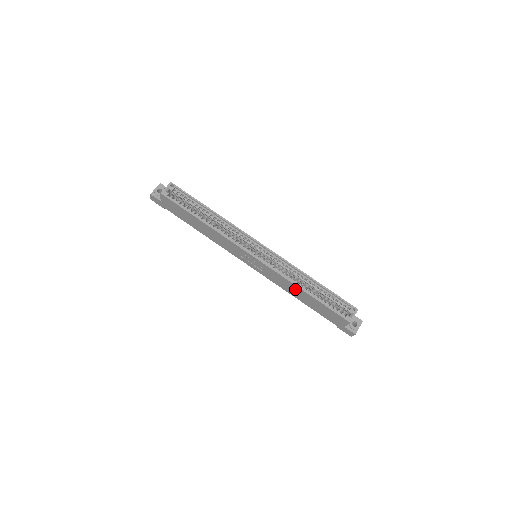
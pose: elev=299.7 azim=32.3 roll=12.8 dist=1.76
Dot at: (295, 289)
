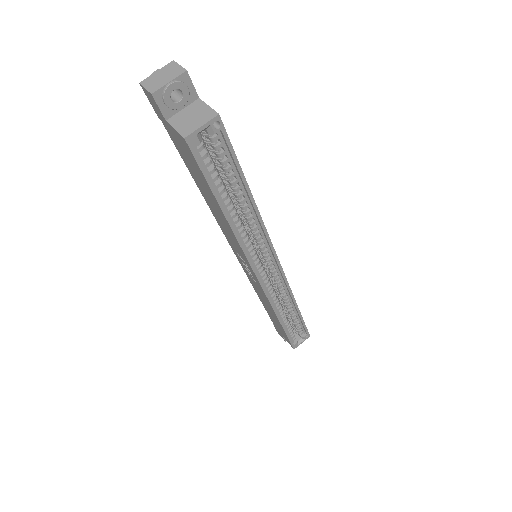
Dot at: (270, 309)
